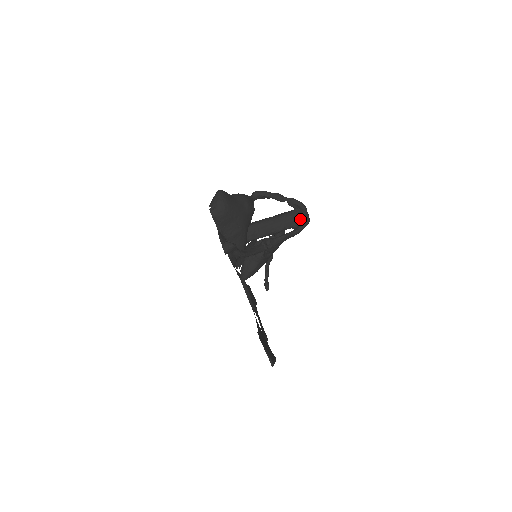
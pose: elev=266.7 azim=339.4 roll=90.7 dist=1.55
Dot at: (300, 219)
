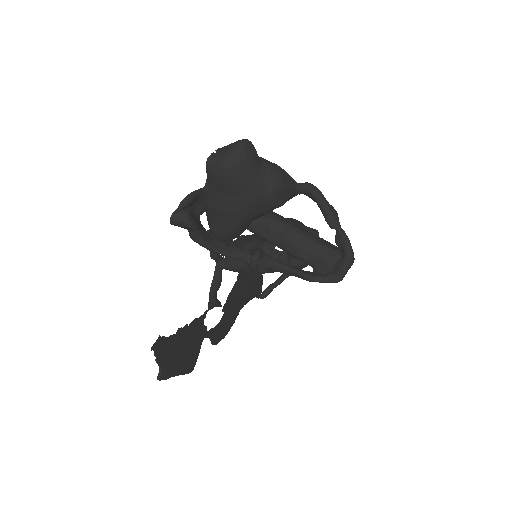
Dot at: (331, 268)
